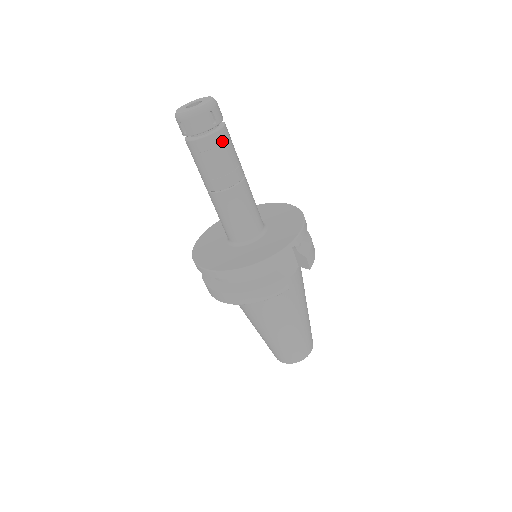
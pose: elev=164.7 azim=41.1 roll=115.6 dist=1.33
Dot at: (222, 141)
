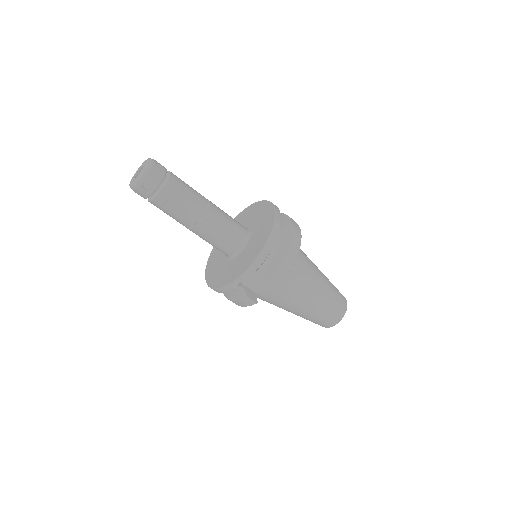
Dot at: (164, 201)
